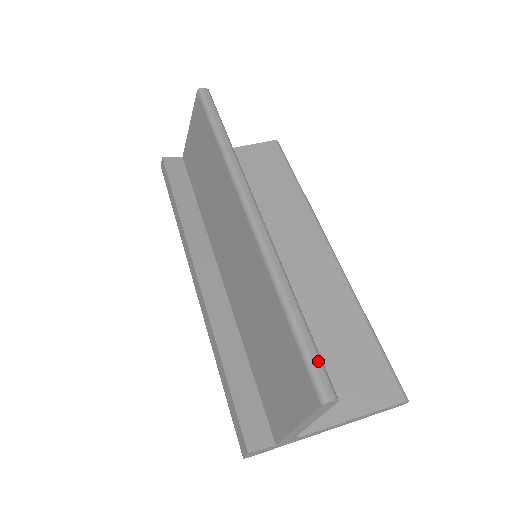
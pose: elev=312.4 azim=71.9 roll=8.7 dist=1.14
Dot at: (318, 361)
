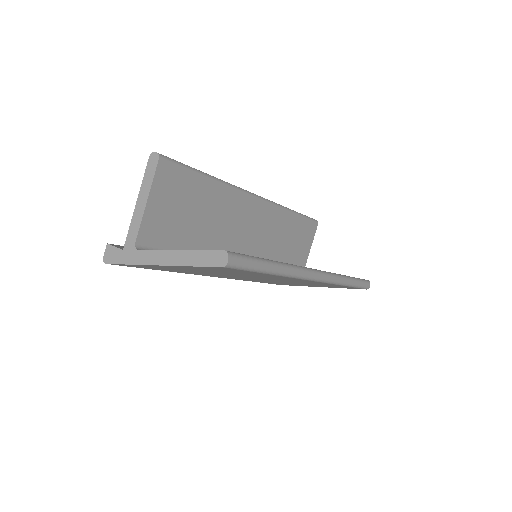
Dot at: occluded
